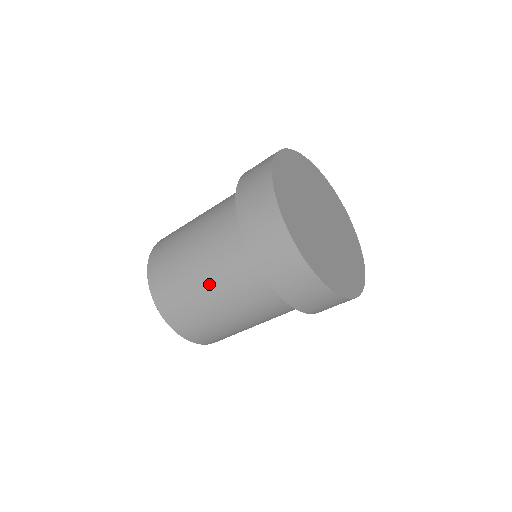
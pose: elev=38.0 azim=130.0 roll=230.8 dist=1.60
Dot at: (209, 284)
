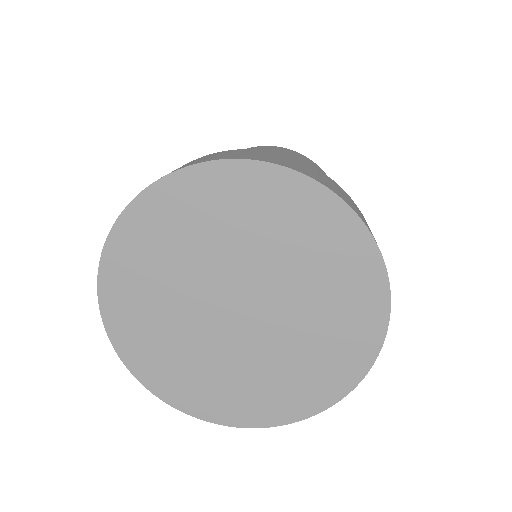
Dot at: occluded
